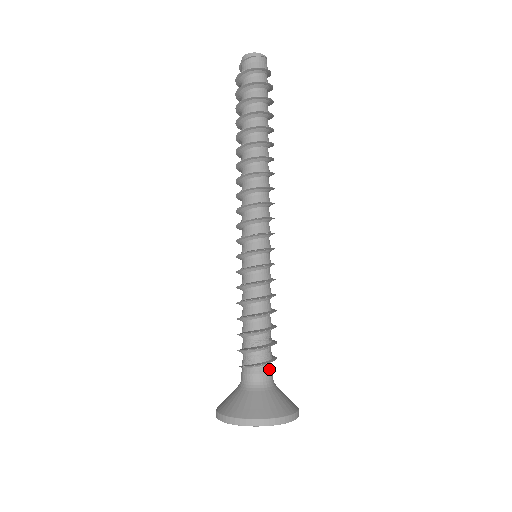
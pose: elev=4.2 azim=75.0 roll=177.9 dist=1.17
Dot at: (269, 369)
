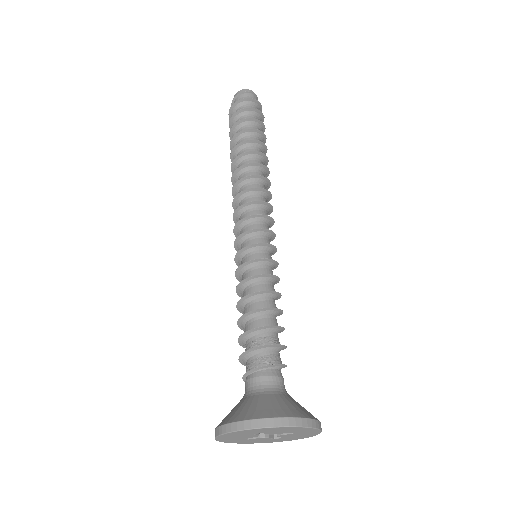
Dot at: occluded
